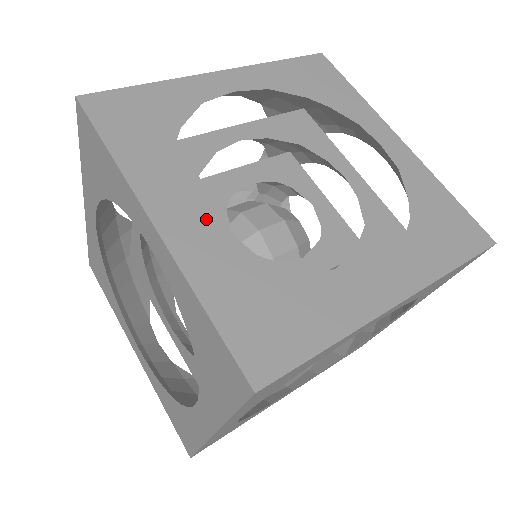
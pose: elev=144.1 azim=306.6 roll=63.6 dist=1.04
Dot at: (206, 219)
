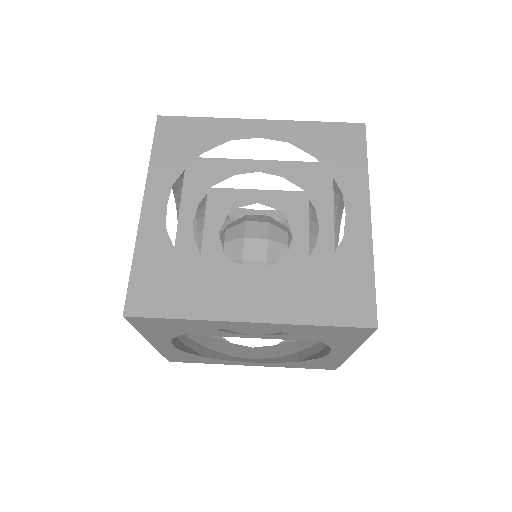
Dot at: occluded
